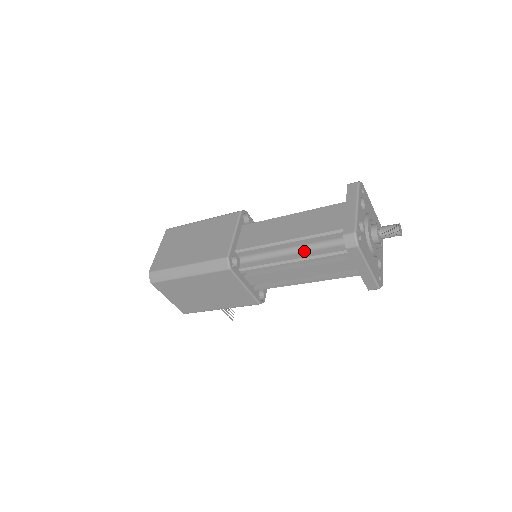
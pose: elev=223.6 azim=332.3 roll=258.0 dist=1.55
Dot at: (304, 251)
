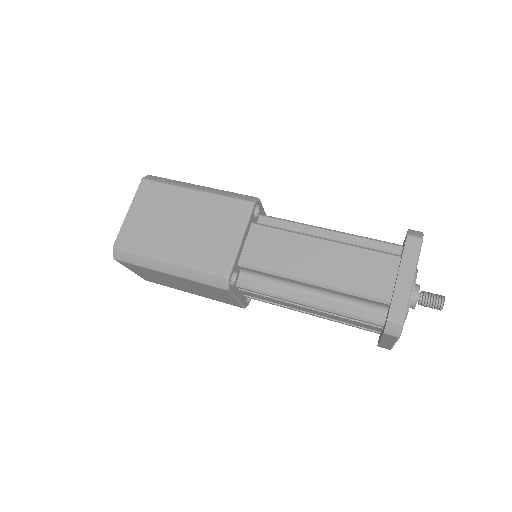
Dot at: (326, 297)
